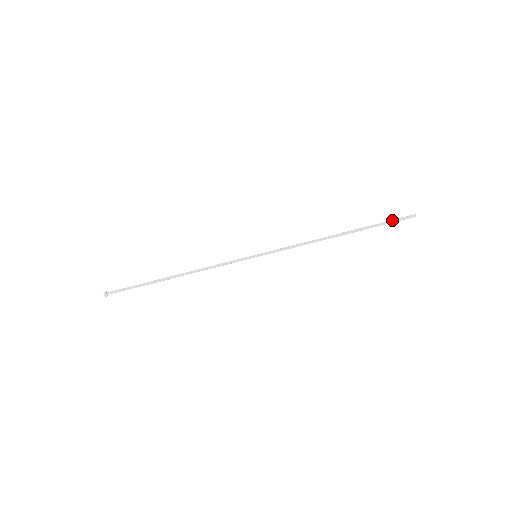
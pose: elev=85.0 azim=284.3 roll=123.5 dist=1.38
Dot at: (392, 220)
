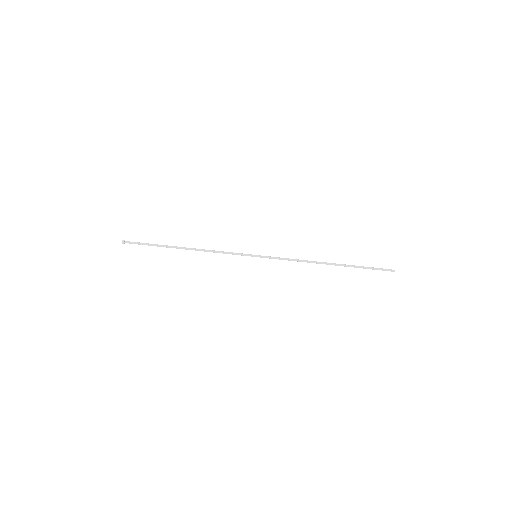
Dot at: occluded
